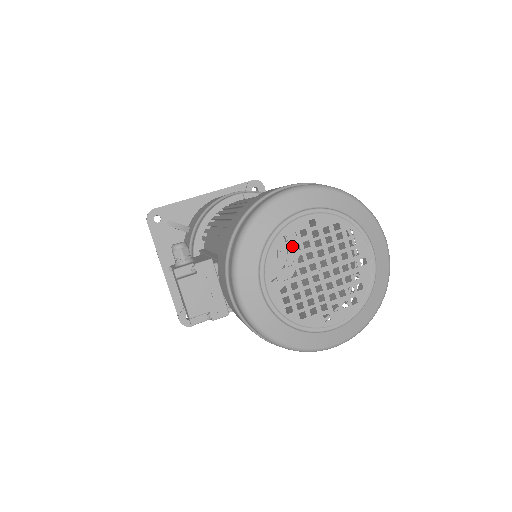
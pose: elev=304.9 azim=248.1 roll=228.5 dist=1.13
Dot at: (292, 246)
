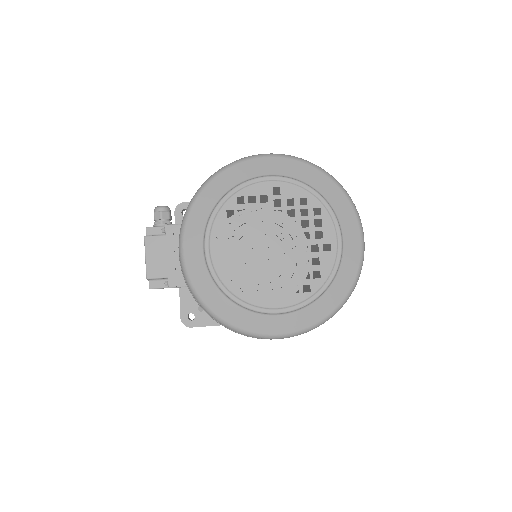
Dot at: (248, 210)
